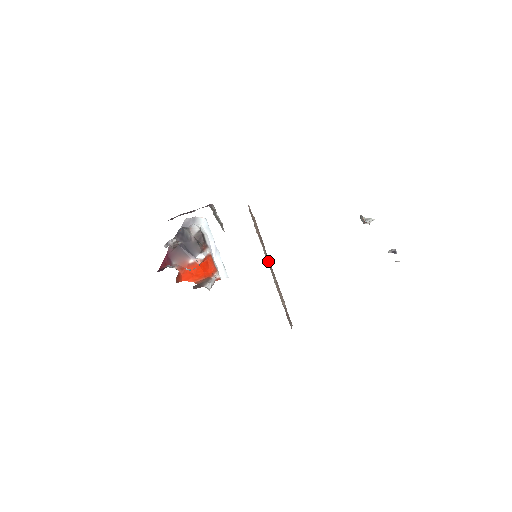
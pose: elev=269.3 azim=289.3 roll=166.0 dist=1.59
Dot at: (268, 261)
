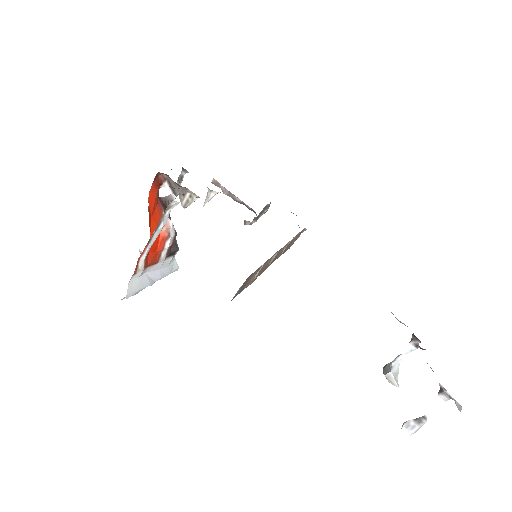
Dot at: (278, 254)
